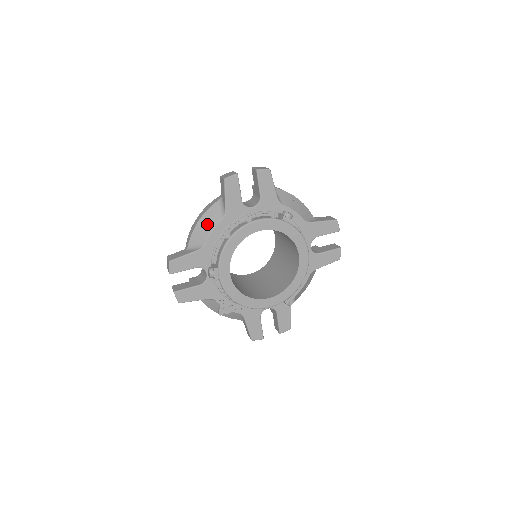
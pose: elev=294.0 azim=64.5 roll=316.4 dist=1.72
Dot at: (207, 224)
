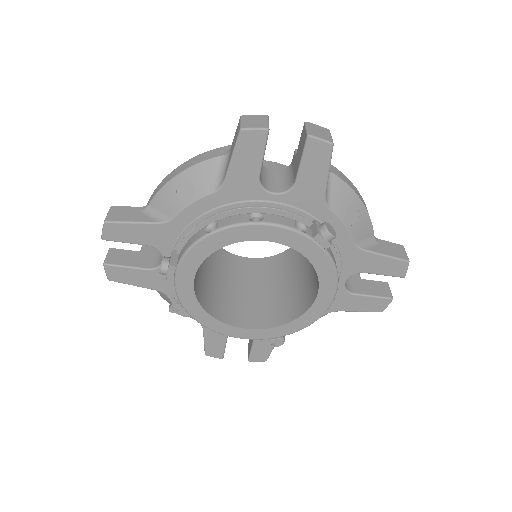
Dot at: (187, 188)
